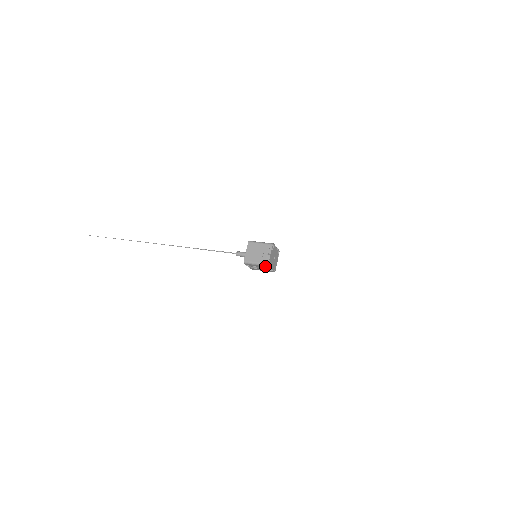
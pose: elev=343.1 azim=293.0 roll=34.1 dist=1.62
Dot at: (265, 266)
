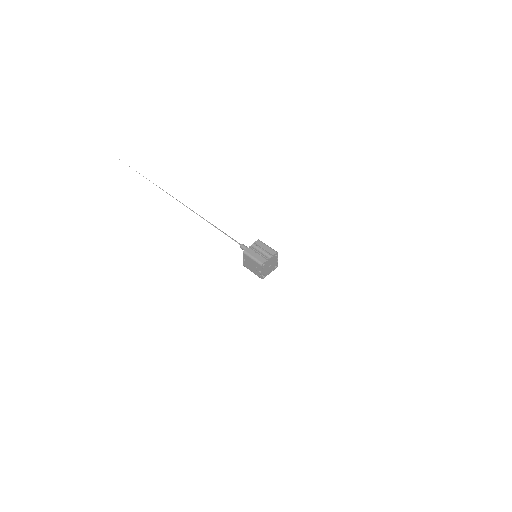
Dot at: occluded
